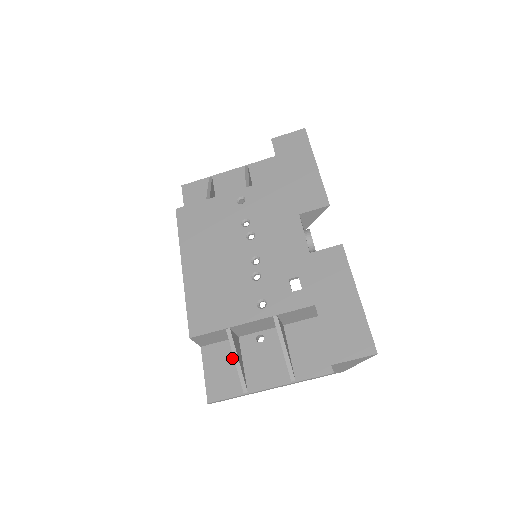
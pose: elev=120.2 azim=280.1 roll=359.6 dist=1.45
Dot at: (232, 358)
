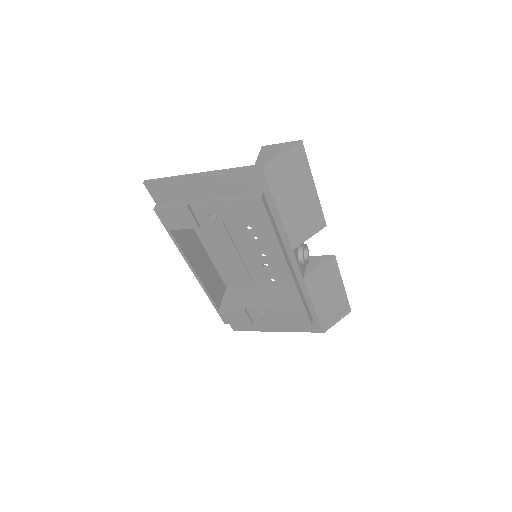
Dot at: occluded
